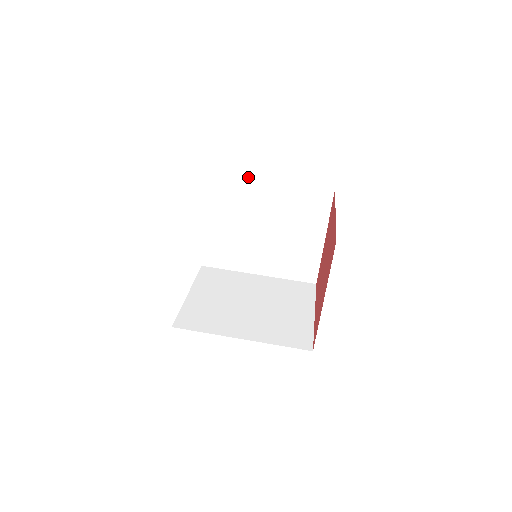
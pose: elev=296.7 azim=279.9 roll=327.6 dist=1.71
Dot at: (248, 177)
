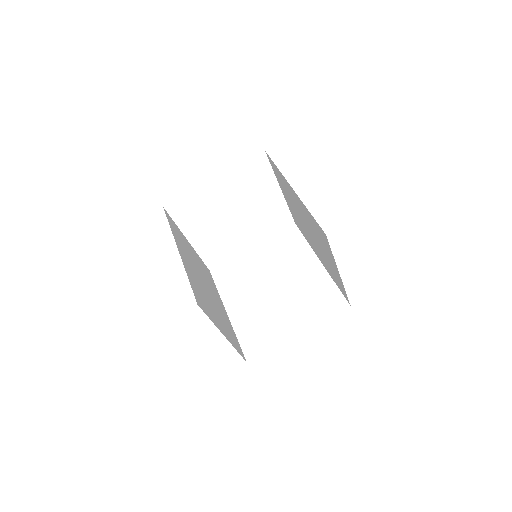
Dot at: (312, 248)
